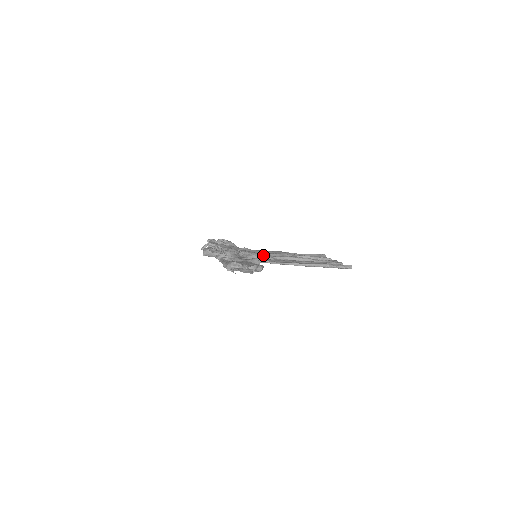
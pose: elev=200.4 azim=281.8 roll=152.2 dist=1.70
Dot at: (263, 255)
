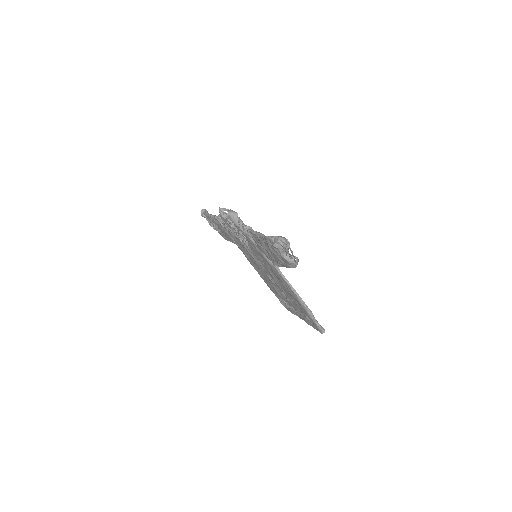
Dot at: occluded
